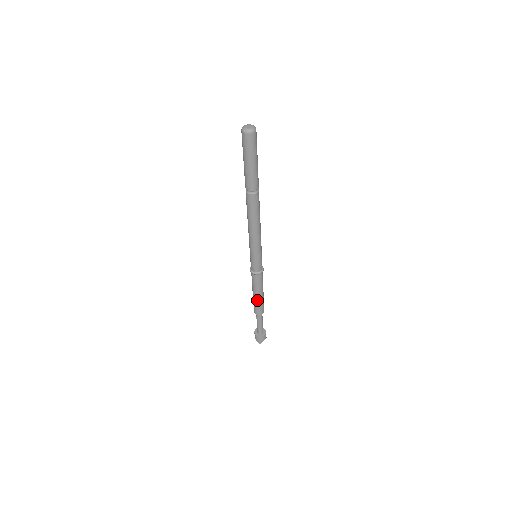
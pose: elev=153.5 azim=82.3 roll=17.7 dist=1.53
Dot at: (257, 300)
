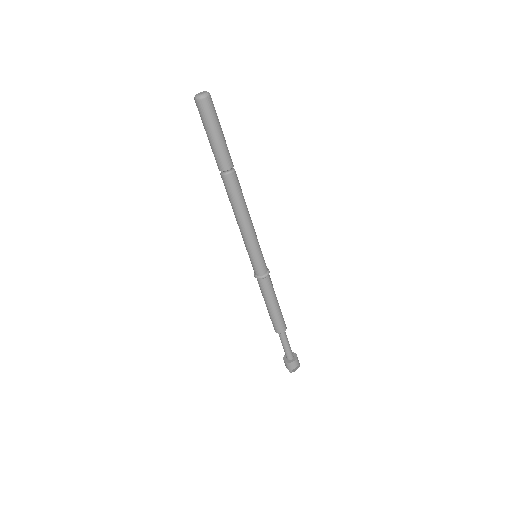
Dot at: (270, 313)
